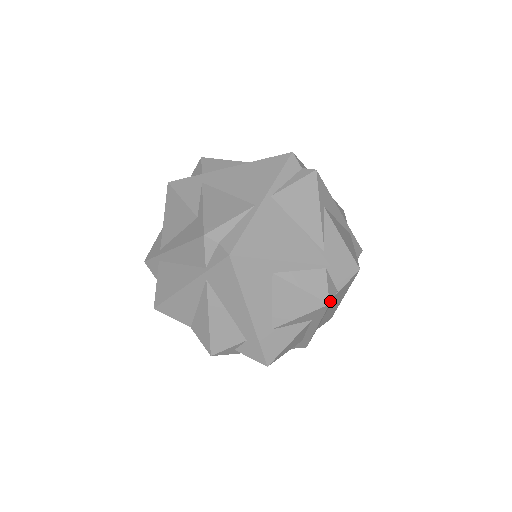
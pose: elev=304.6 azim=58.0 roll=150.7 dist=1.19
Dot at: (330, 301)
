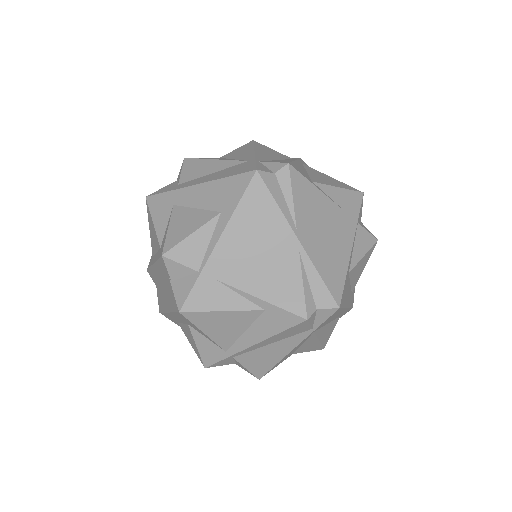
Dot at: (375, 237)
